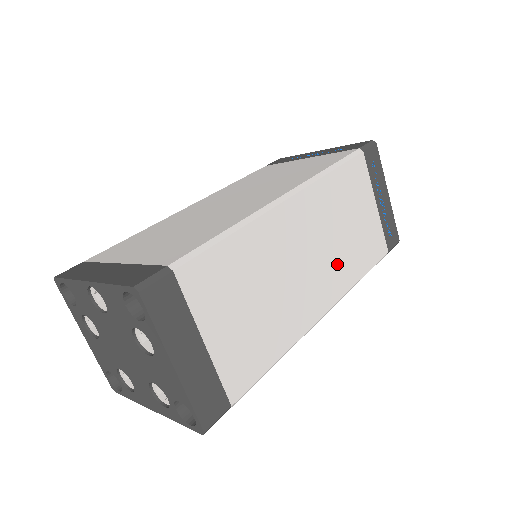
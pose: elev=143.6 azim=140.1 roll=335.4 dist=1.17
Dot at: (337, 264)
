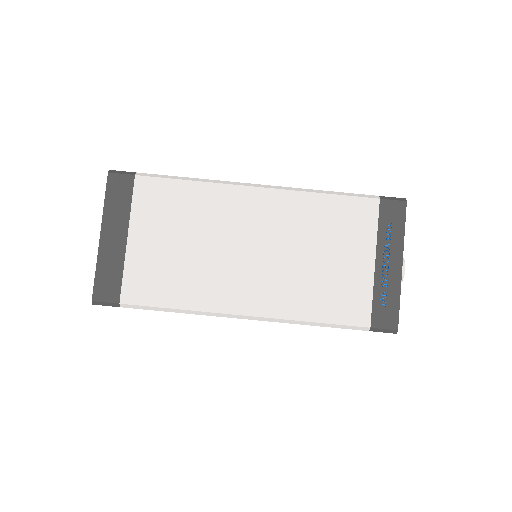
Dot at: occluded
